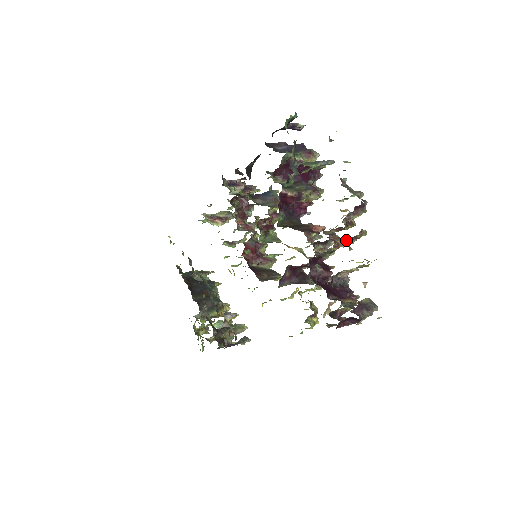
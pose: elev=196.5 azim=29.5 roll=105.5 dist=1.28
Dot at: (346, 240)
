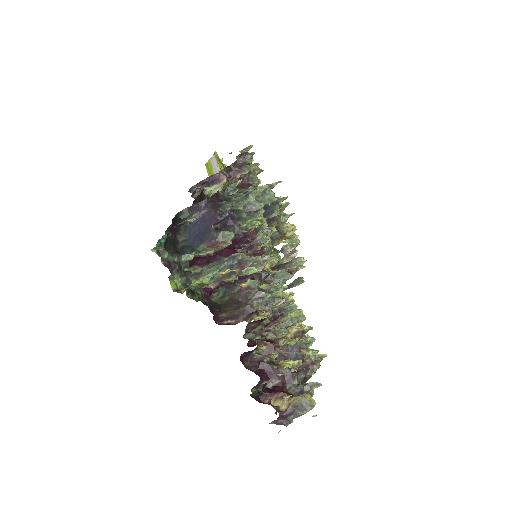
Dot at: (281, 331)
